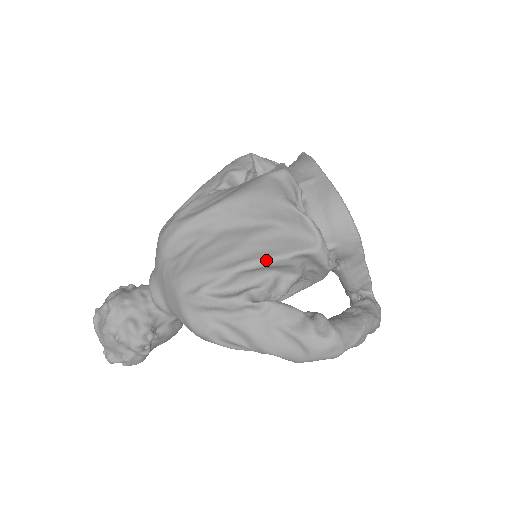
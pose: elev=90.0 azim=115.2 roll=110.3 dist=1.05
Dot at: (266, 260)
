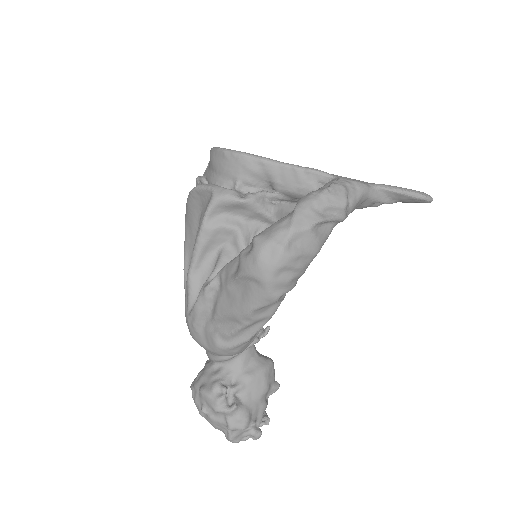
Dot at: (195, 245)
